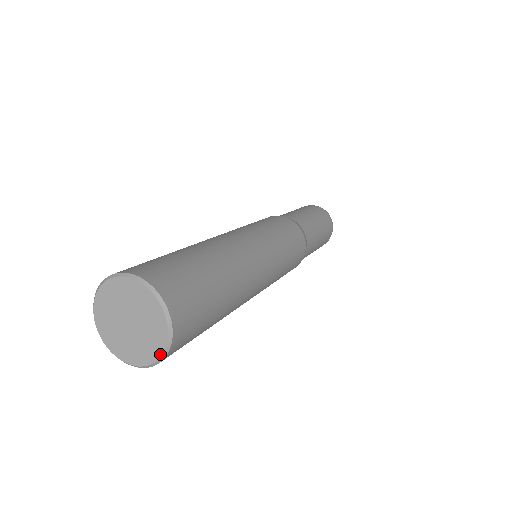
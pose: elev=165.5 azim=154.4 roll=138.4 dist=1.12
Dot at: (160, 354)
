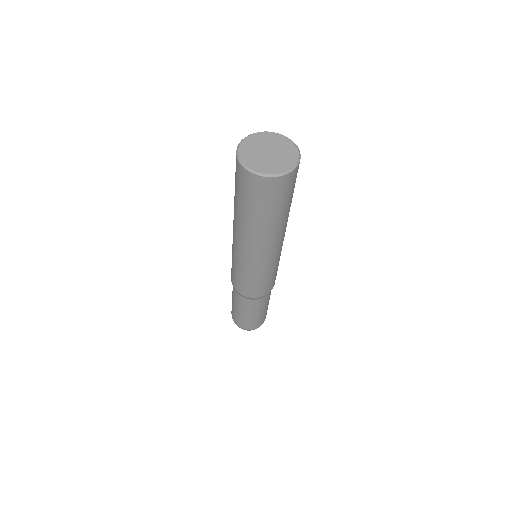
Dot at: (294, 164)
